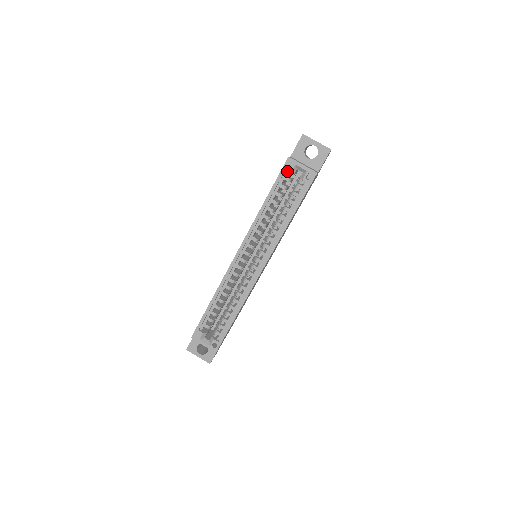
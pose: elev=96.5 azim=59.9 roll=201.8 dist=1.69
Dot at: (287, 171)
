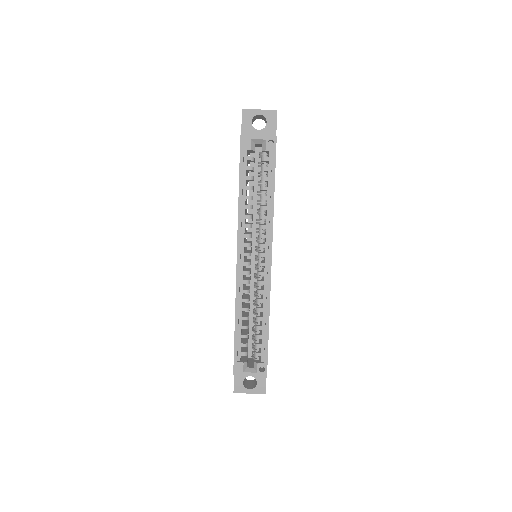
Dot at: (246, 150)
